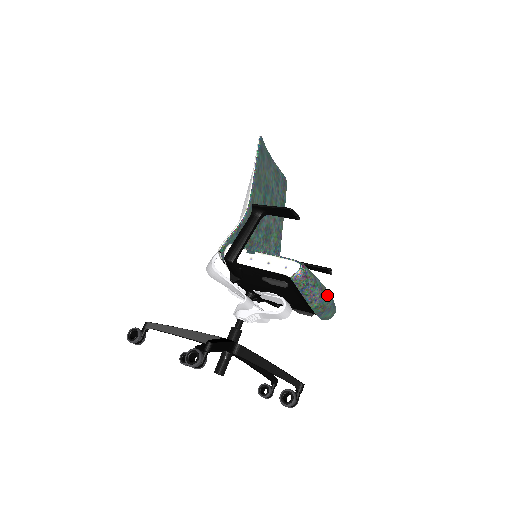
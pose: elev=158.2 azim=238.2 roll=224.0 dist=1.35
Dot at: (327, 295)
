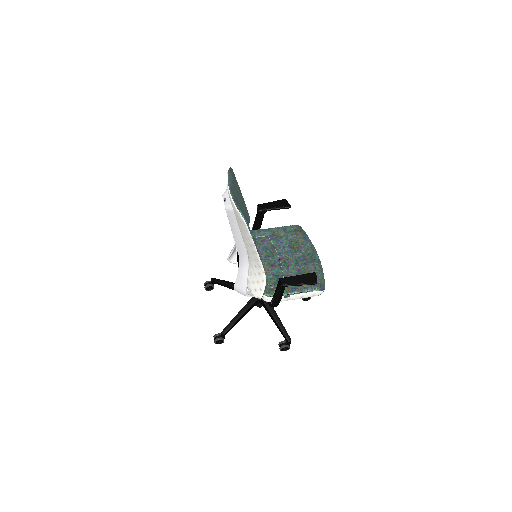
Dot at: occluded
